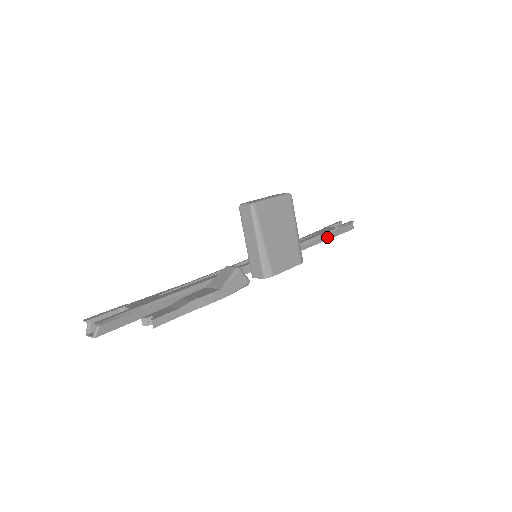
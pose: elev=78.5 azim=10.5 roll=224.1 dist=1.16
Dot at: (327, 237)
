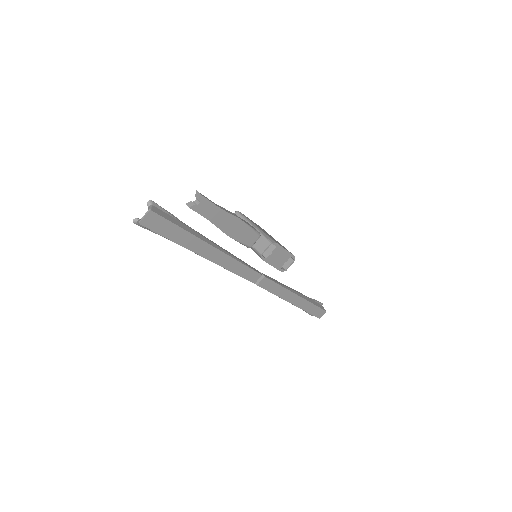
Dot at: (307, 299)
